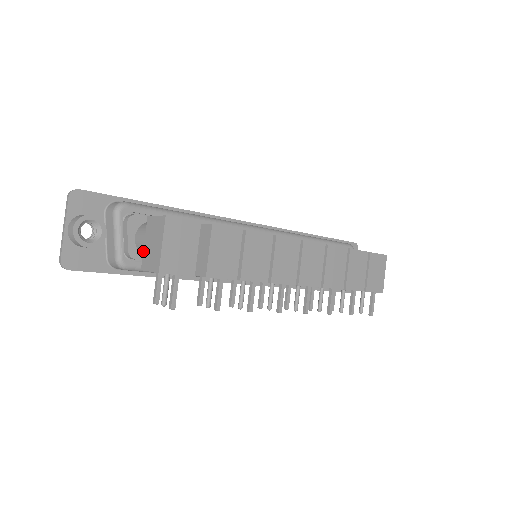
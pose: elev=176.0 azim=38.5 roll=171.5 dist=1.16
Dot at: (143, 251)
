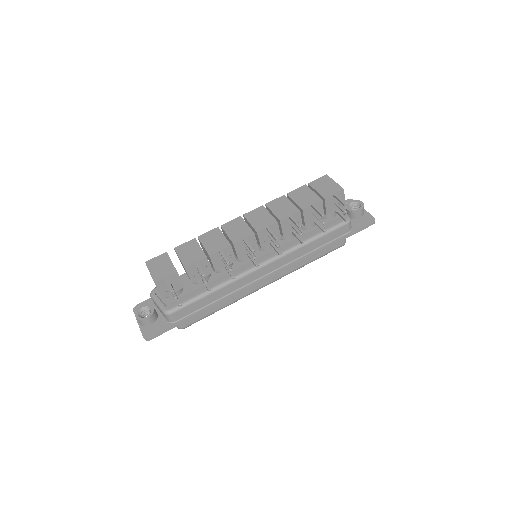
Dot at: occluded
